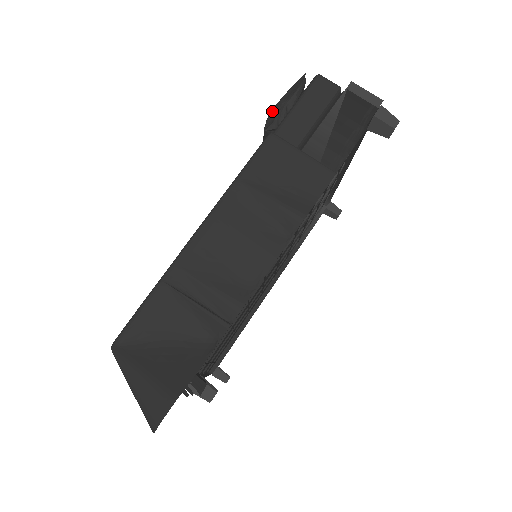
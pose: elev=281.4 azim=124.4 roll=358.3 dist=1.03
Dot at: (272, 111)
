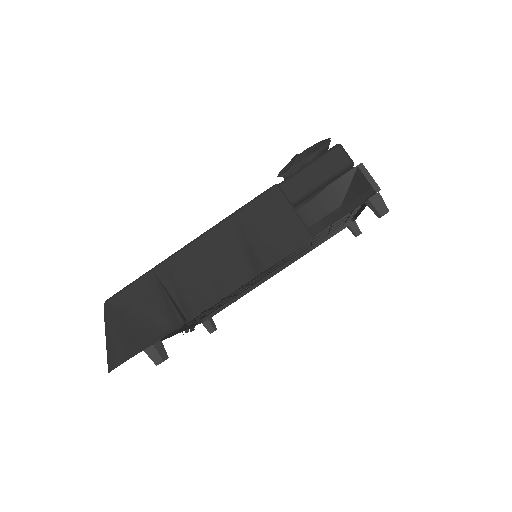
Dot at: (293, 159)
